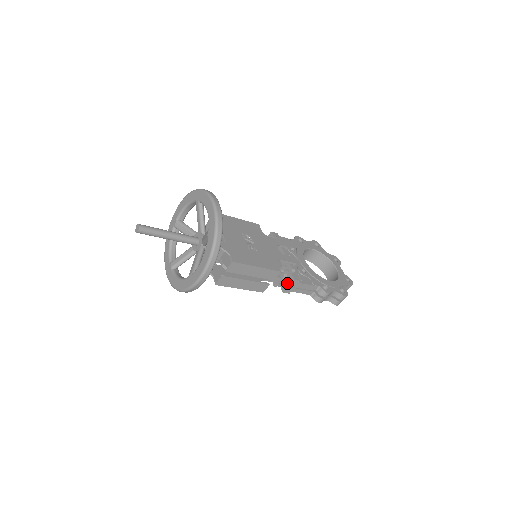
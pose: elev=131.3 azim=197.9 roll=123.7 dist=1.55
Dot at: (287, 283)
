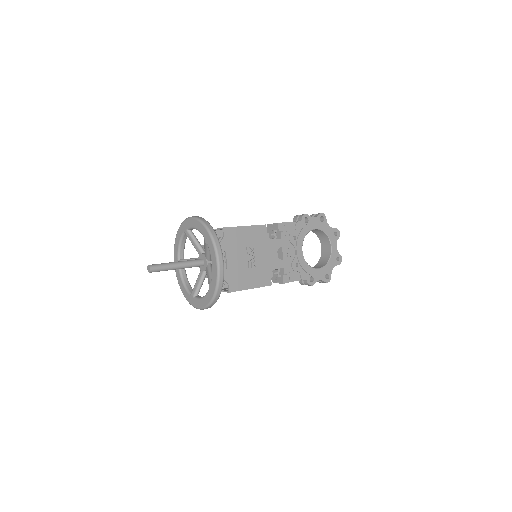
Dot at: (277, 280)
